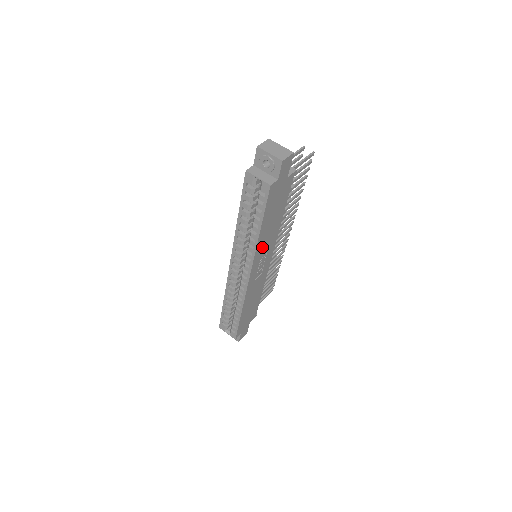
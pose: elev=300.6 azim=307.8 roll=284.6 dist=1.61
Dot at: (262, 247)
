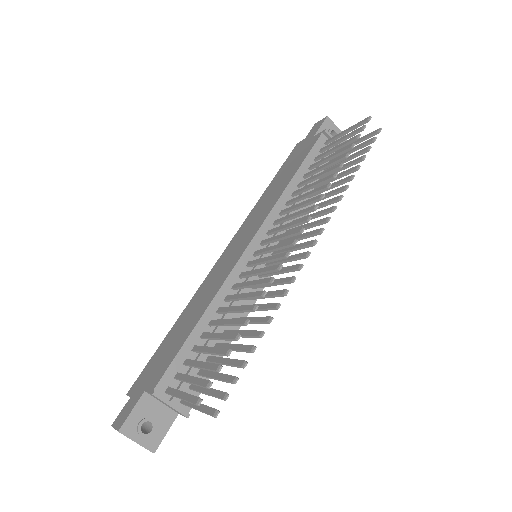
Dot at: occluded
